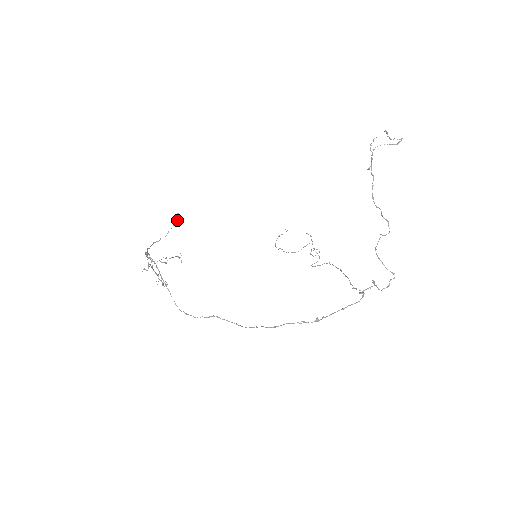
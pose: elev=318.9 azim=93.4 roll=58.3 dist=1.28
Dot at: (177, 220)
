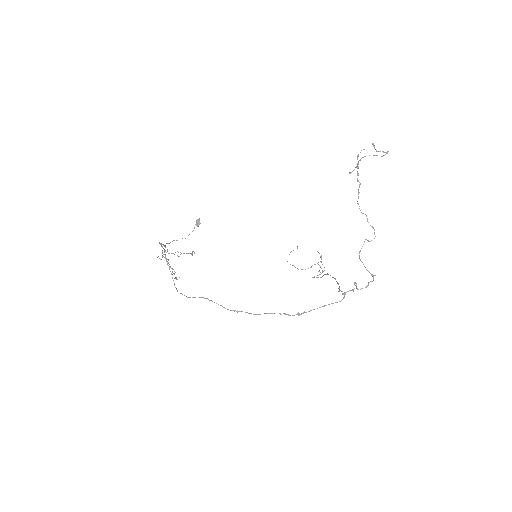
Dot at: (198, 224)
